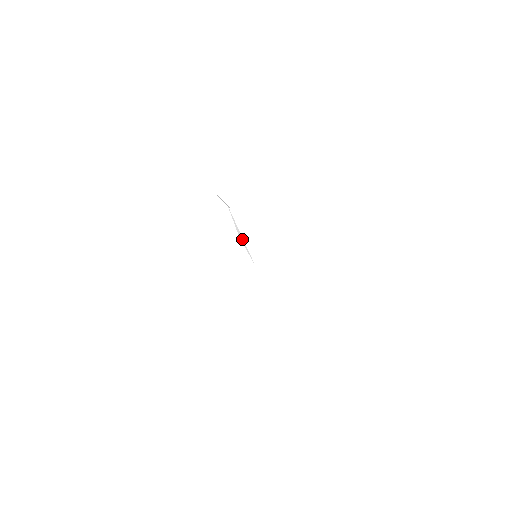
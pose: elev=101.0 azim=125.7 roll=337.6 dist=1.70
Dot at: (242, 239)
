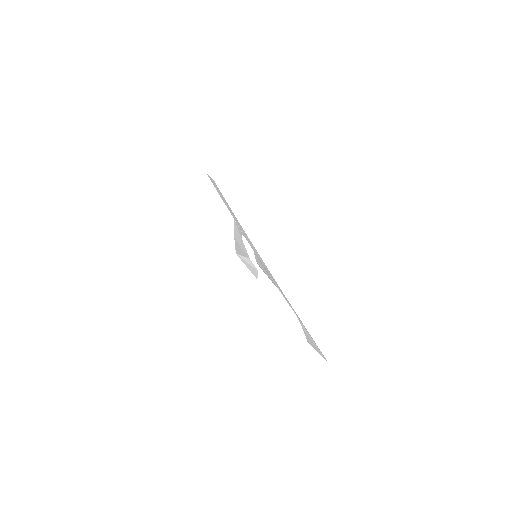
Dot at: (241, 238)
